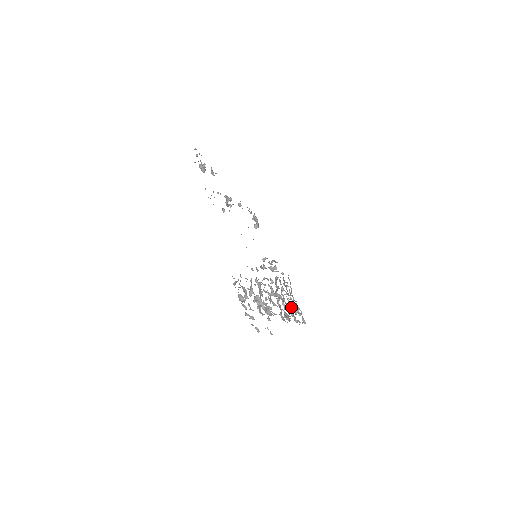
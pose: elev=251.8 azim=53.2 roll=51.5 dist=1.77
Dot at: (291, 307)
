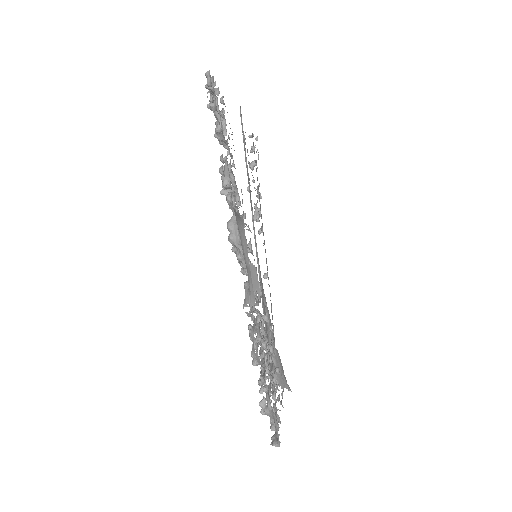
Dot at: (265, 385)
